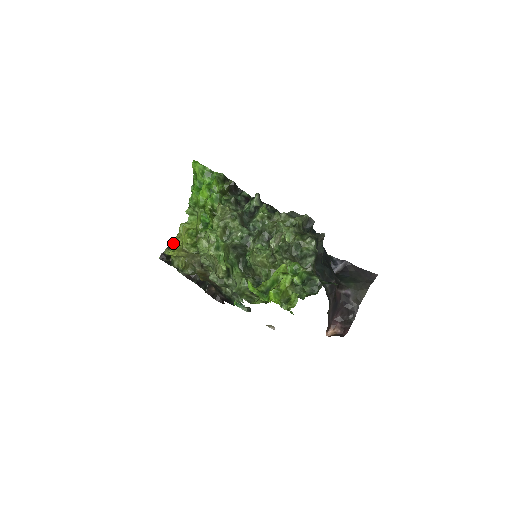
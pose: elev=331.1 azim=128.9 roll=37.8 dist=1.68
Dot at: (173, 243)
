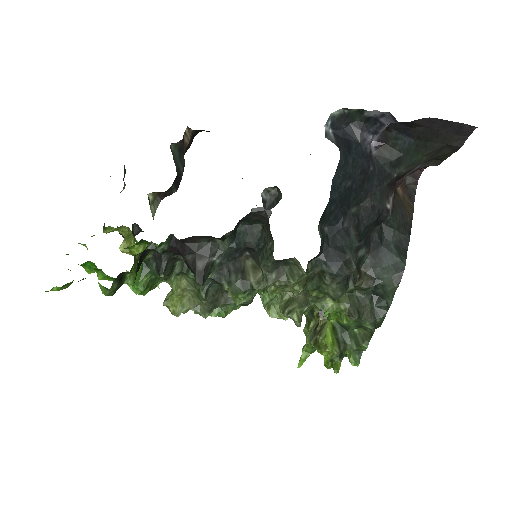
Dot at: occluded
